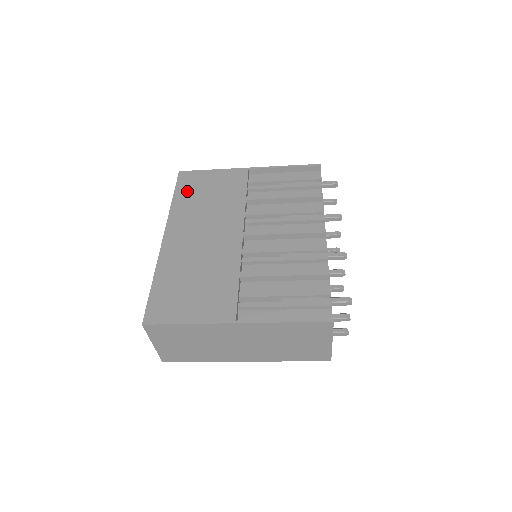
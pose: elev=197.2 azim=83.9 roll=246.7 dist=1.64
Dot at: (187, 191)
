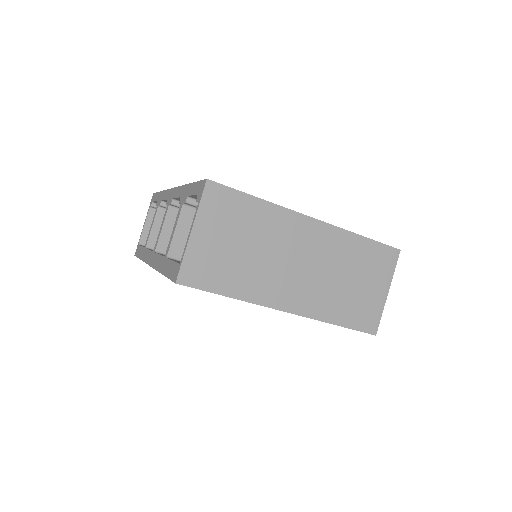
Dot at: occluded
